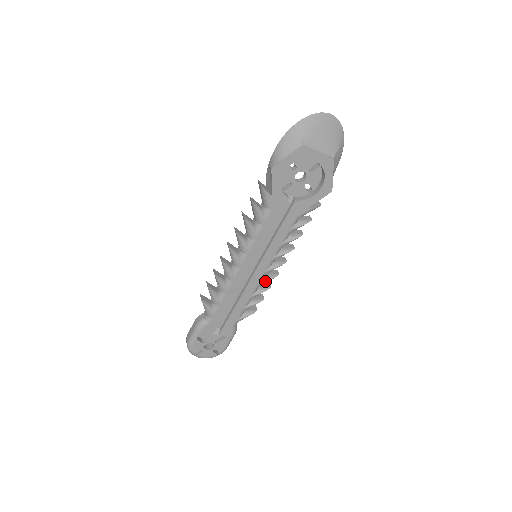
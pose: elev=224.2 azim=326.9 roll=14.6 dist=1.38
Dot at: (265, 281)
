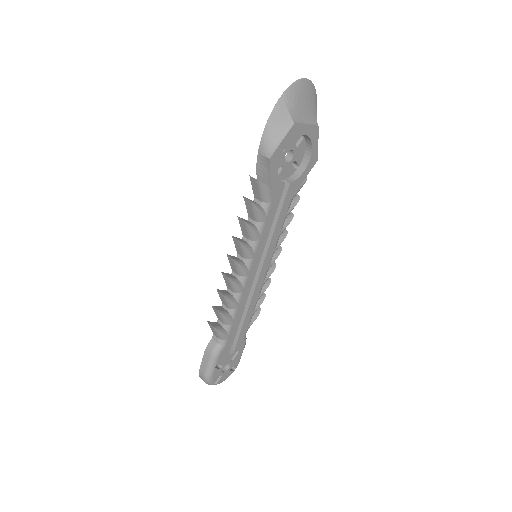
Dot at: (268, 277)
